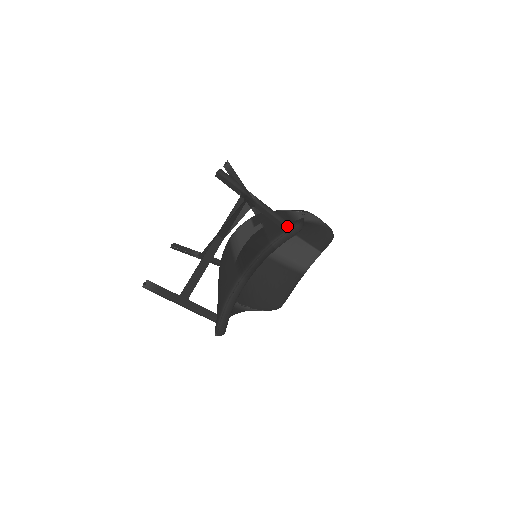
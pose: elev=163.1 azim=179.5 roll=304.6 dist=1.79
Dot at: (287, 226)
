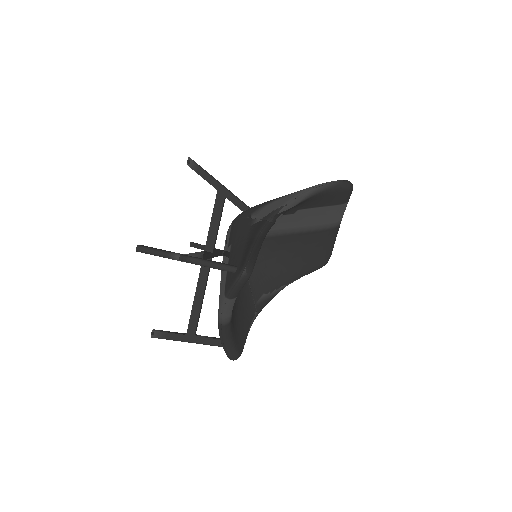
Dot at: (234, 277)
